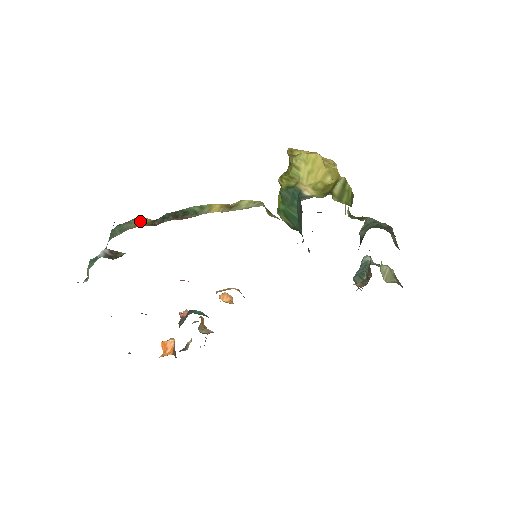
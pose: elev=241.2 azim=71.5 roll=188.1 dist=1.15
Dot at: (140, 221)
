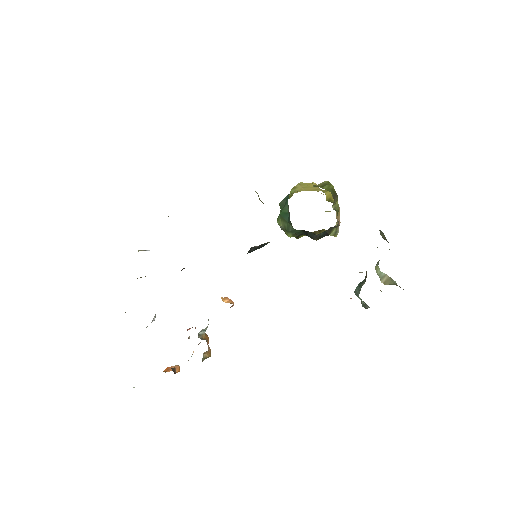
Dot at: occluded
